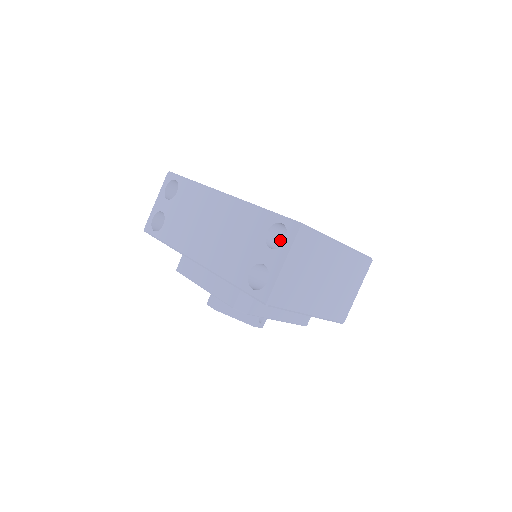
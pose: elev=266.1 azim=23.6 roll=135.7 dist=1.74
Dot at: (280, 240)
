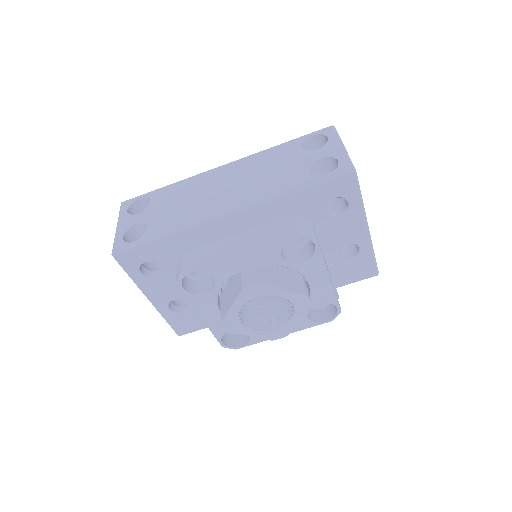
Dot at: occluded
